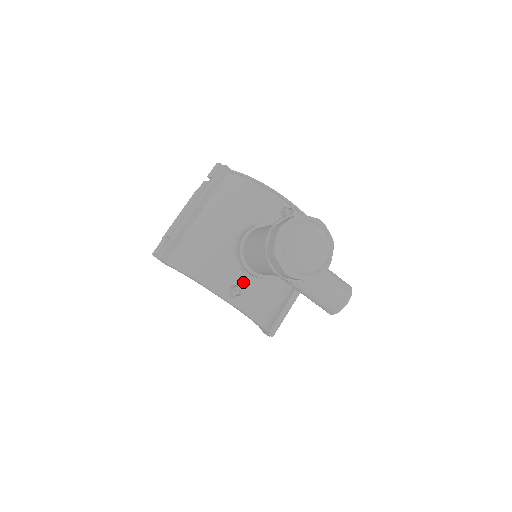
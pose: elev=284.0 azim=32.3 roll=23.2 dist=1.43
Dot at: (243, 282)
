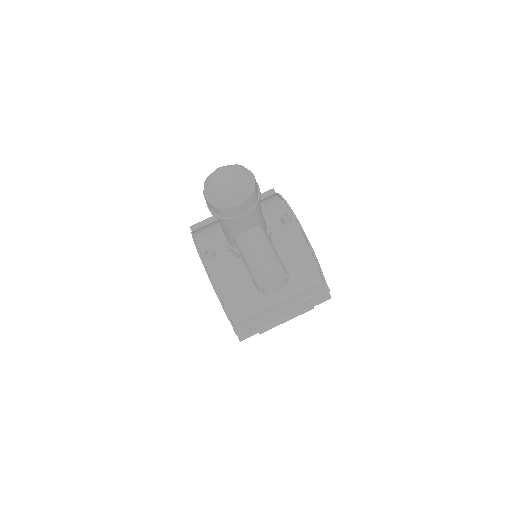
Dot at: (221, 253)
